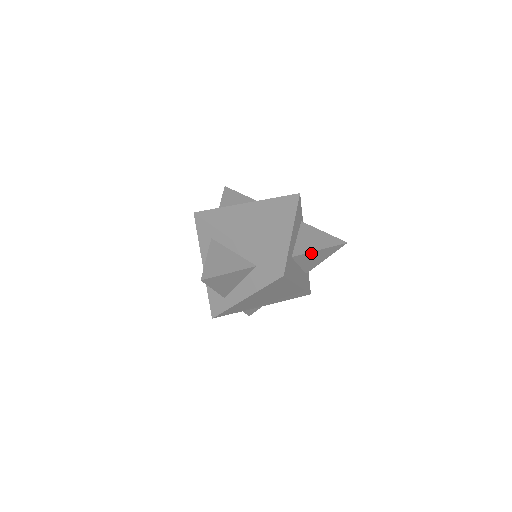
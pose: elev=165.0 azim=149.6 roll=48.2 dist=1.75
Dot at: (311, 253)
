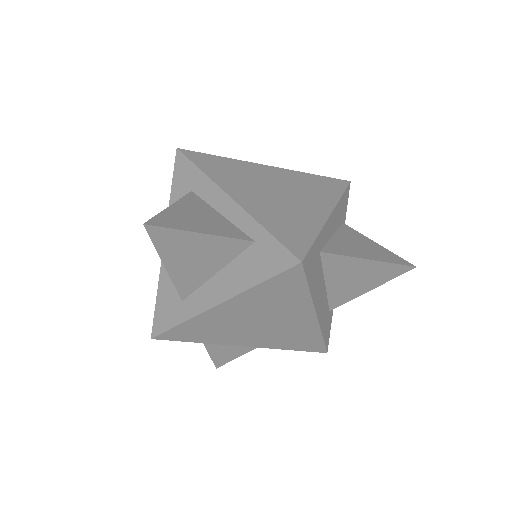
Dot at: (353, 261)
